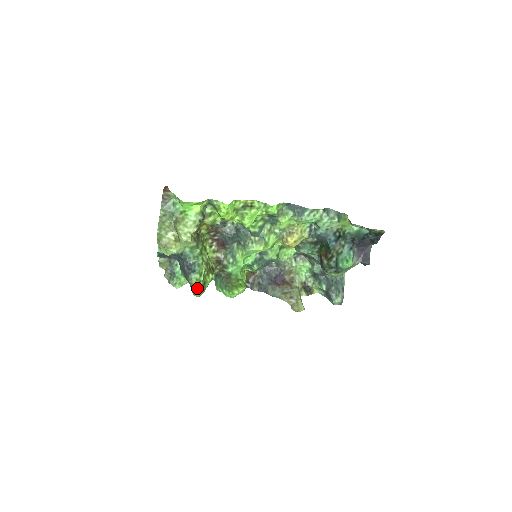
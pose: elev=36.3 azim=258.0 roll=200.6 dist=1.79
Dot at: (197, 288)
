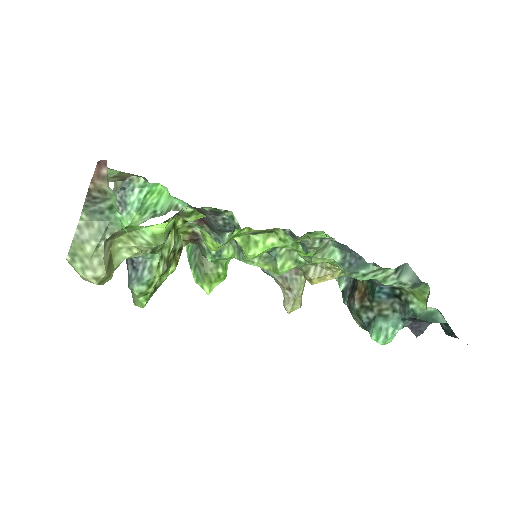
Dot at: (139, 301)
